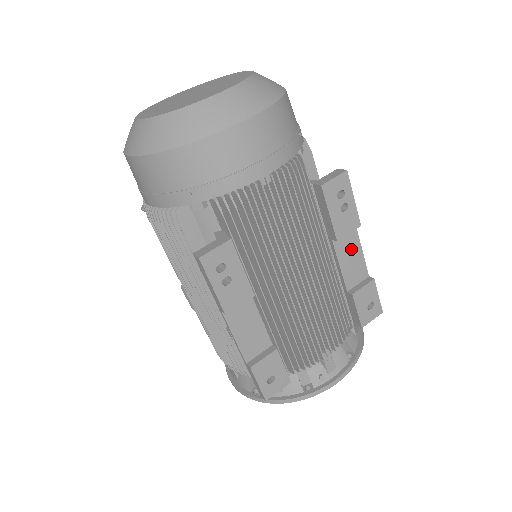
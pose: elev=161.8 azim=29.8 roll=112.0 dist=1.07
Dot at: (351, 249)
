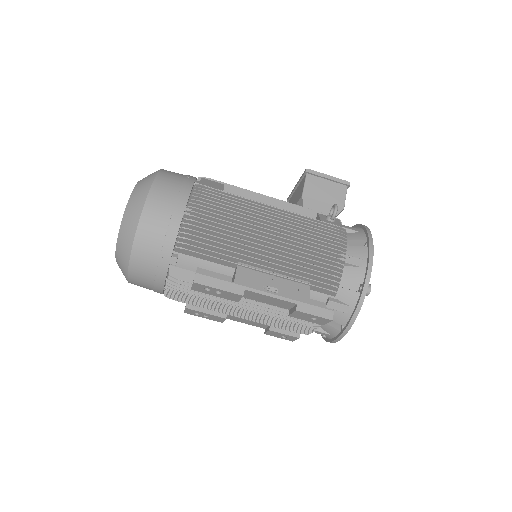
Dot at: (261, 297)
